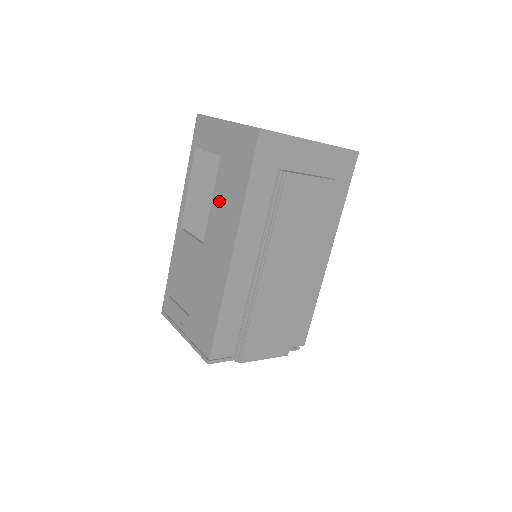
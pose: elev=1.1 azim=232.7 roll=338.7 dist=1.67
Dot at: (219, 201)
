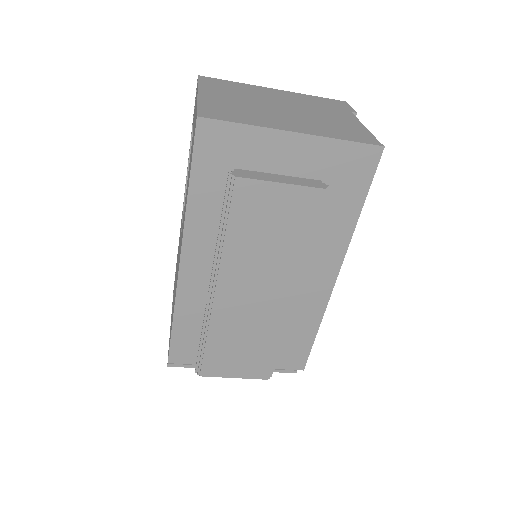
Dot at: occluded
